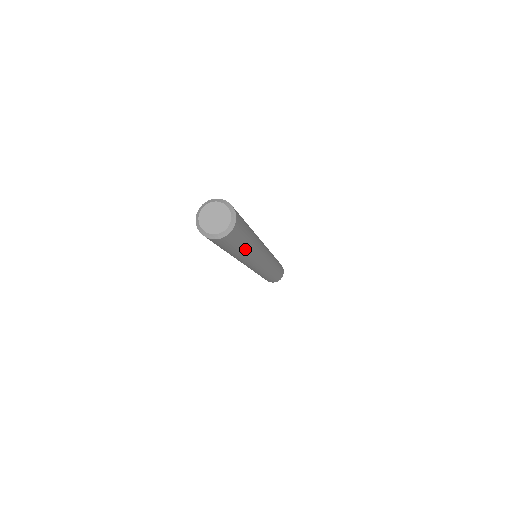
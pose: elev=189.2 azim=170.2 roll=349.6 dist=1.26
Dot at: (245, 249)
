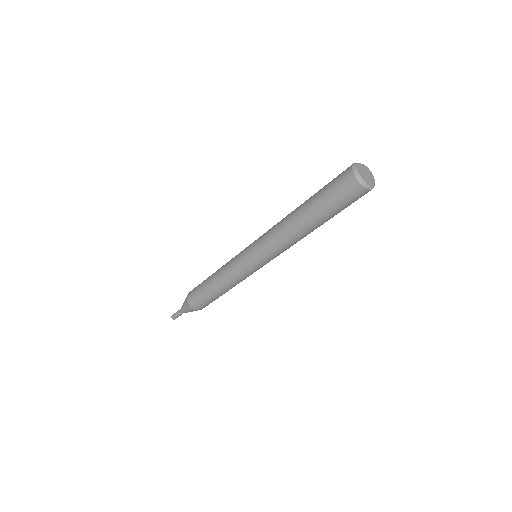
Dot at: occluded
